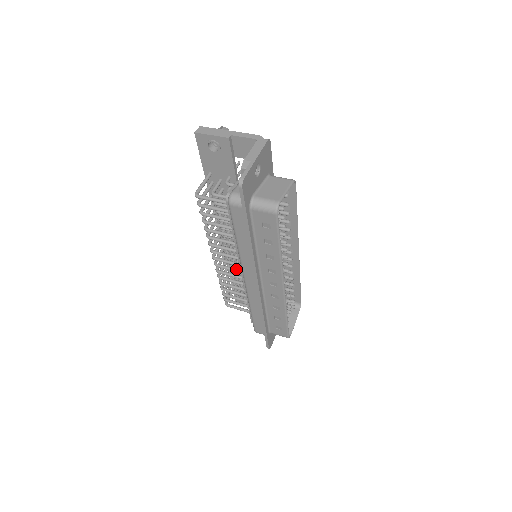
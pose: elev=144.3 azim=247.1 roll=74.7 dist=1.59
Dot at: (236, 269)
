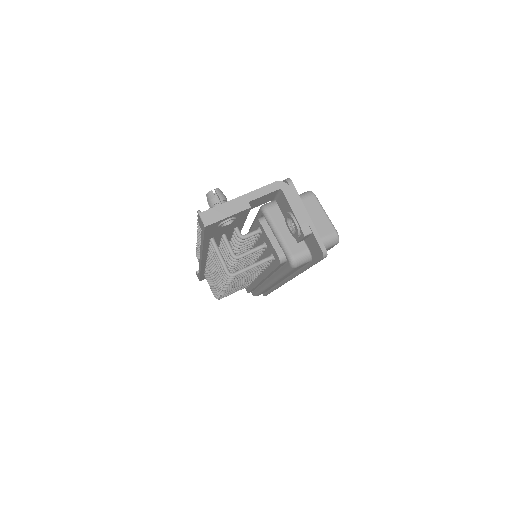
Dot at: occluded
